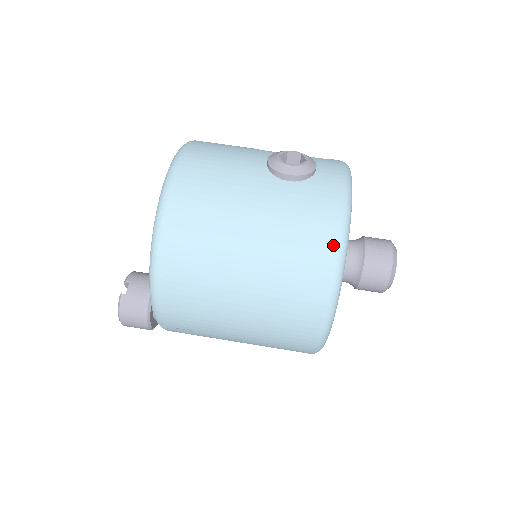
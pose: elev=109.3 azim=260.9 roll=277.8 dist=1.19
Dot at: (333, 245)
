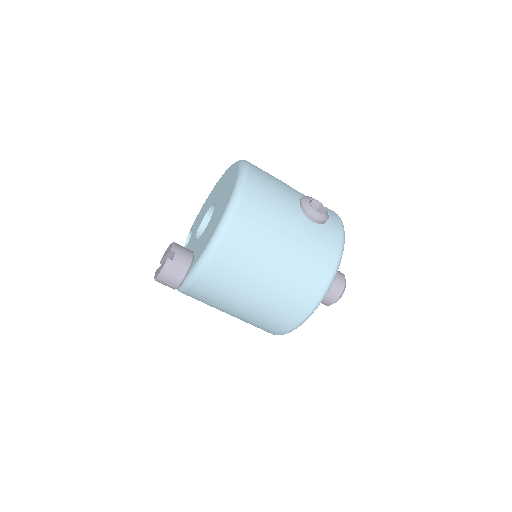
Dot at: (329, 274)
